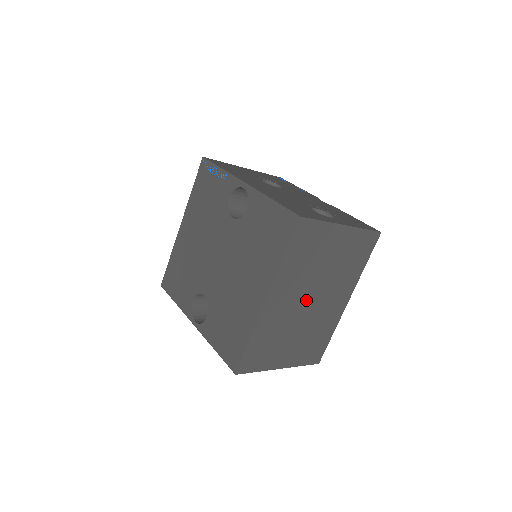
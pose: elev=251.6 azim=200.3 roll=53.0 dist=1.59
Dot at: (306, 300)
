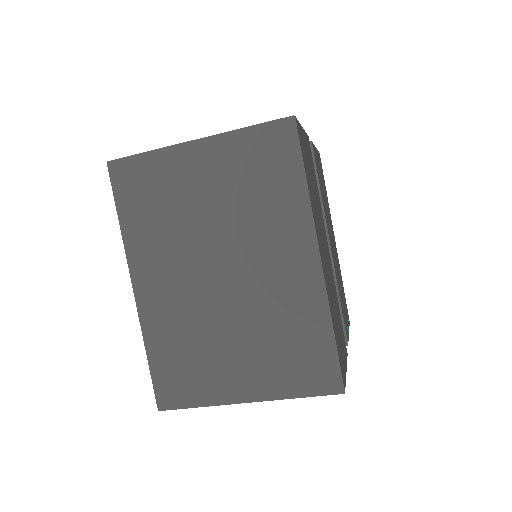
Dot at: (211, 274)
